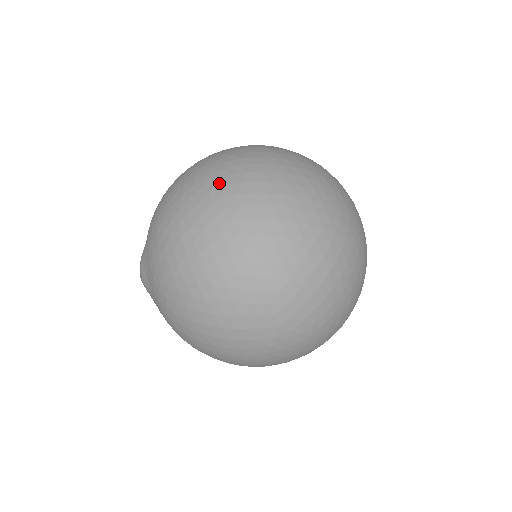
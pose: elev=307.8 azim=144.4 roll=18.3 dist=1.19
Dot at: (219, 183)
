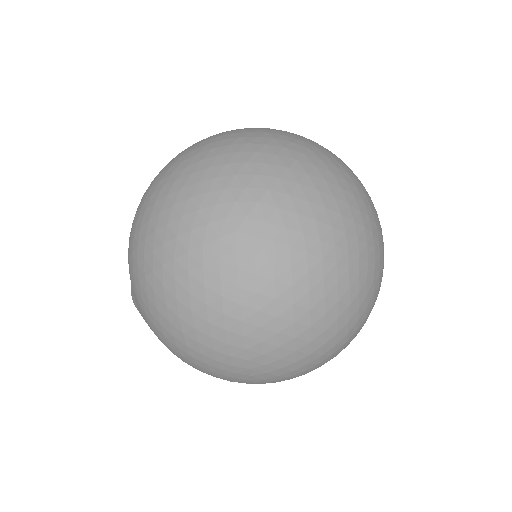
Dot at: occluded
